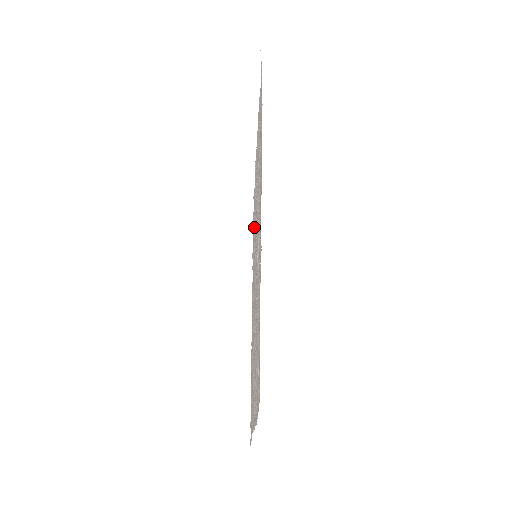
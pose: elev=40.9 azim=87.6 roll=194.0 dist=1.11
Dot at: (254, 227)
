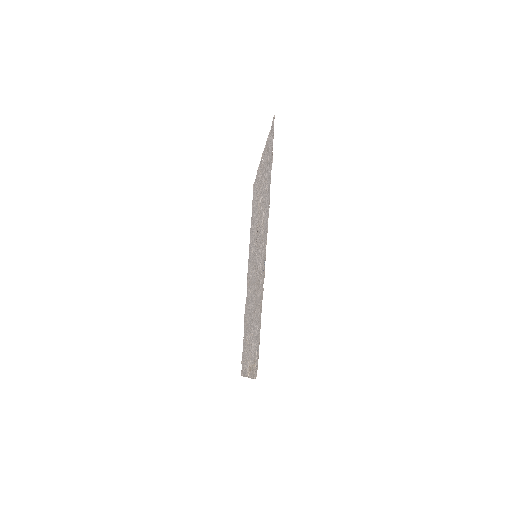
Dot at: (254, 221)
